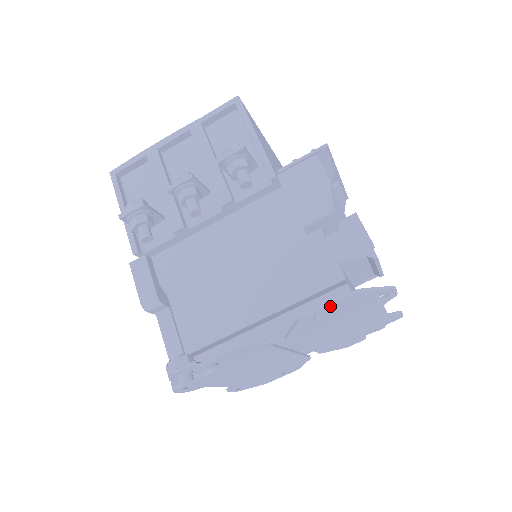
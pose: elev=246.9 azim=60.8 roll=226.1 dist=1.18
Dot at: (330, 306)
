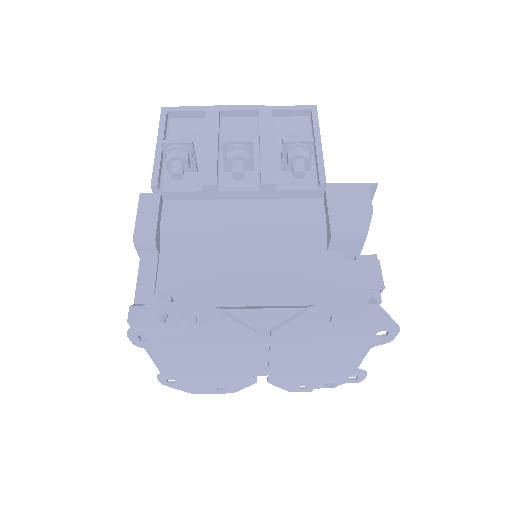
Dot at: (345, 309)
